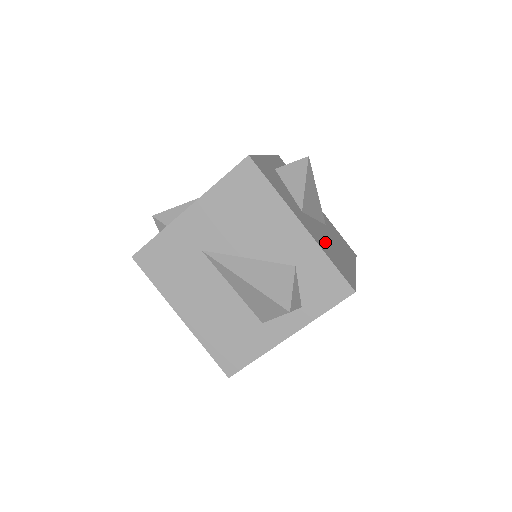
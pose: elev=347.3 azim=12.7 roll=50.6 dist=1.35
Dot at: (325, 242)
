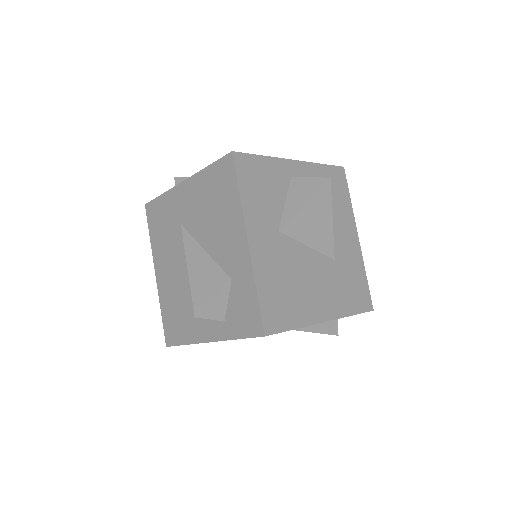
Dot at: (284, 273)
